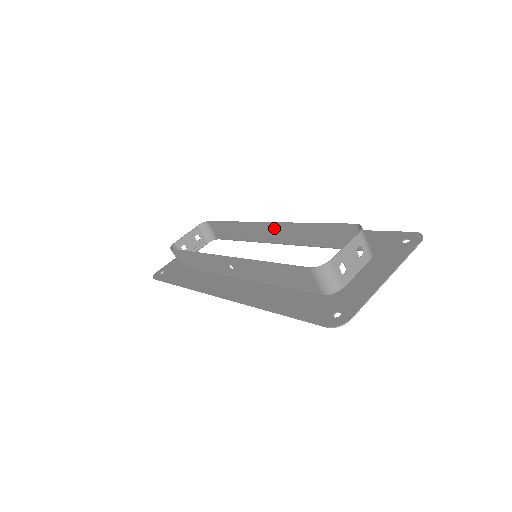
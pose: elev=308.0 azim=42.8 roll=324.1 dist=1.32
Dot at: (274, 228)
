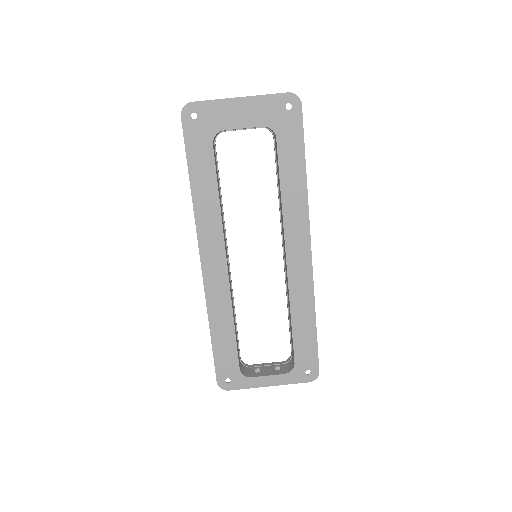
Dot at: (286, 264)
